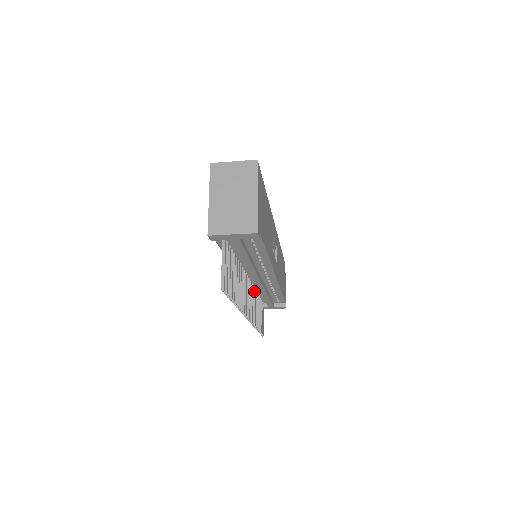
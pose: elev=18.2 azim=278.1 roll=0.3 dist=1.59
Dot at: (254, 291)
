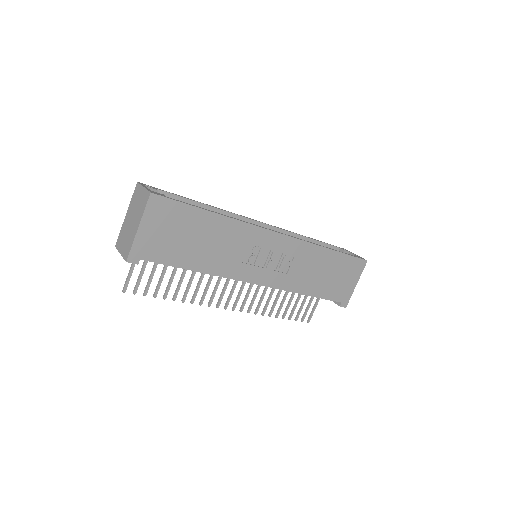
Dot at: occluded
